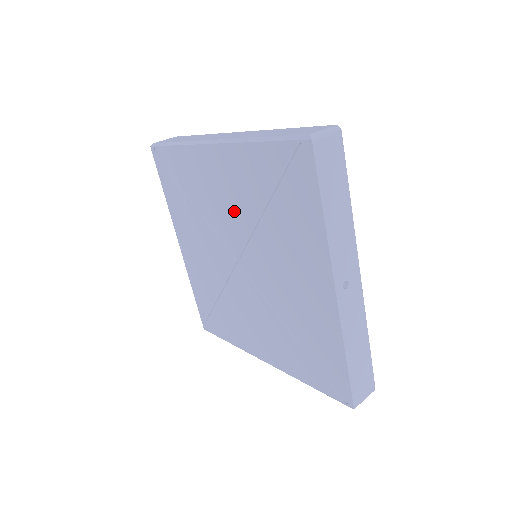
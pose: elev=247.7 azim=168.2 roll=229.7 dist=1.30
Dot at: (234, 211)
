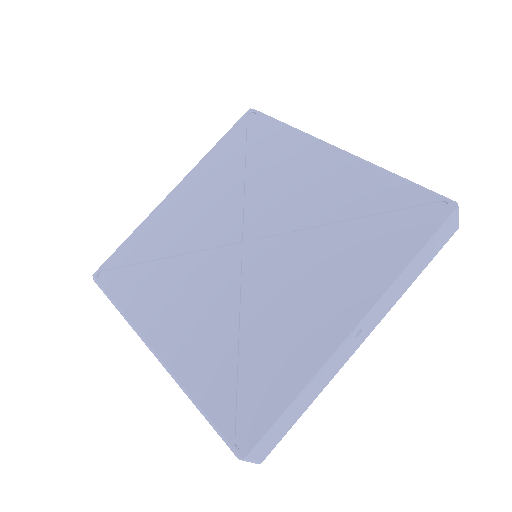
Dot at: (297, 203)
